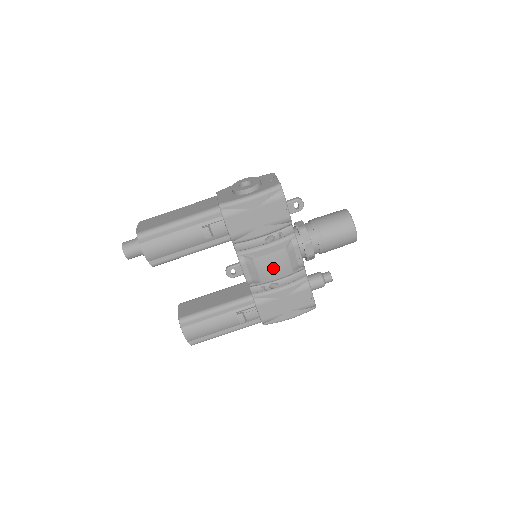
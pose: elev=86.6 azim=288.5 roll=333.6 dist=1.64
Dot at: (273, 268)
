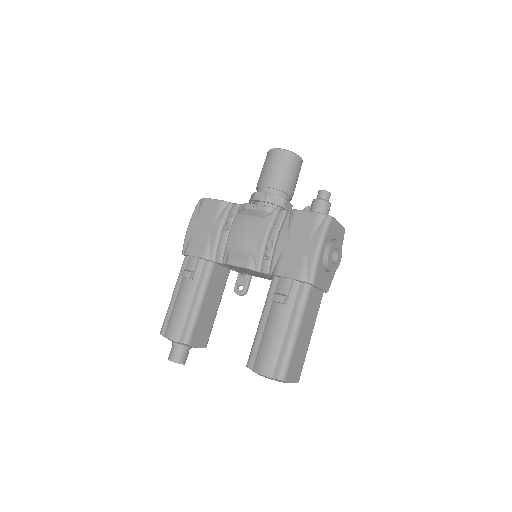
Dot at: (244, 234)
